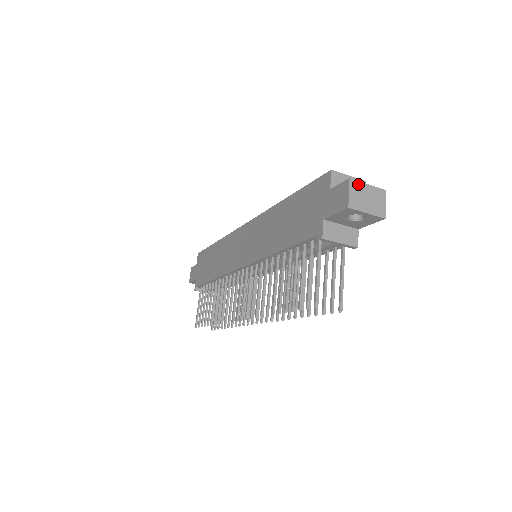
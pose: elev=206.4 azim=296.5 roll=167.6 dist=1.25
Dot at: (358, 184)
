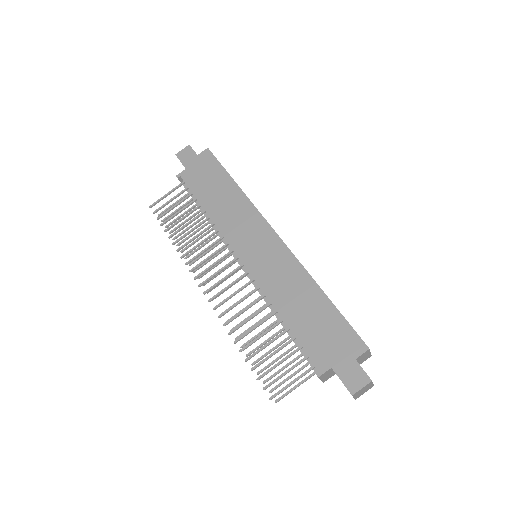
Dot at: (371, 384)
